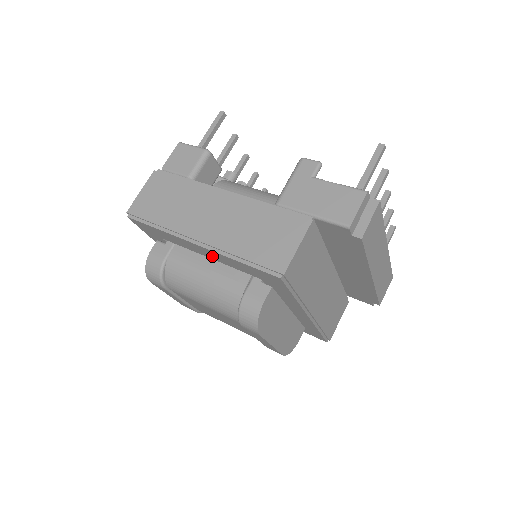
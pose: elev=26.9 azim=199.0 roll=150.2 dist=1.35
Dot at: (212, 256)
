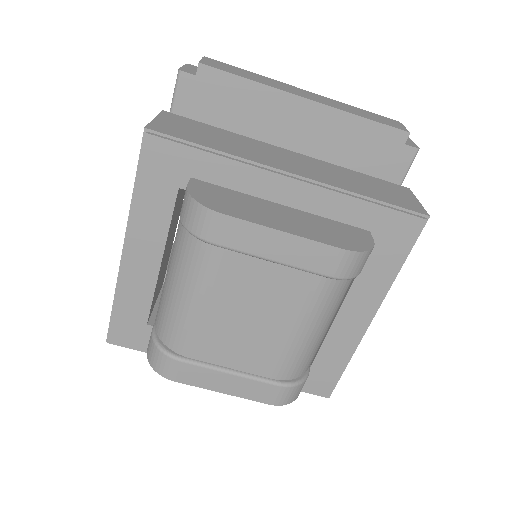
Dot at: (150, 247)
